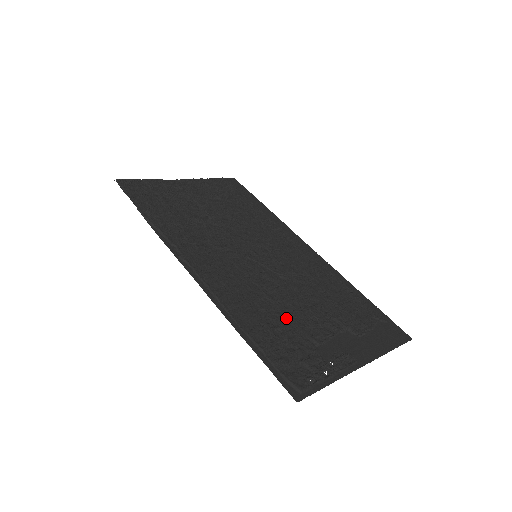
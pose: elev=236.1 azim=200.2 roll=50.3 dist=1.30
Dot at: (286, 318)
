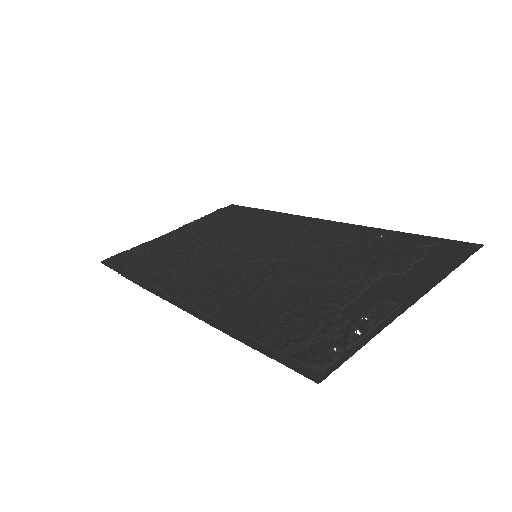
Dot at: (296, 297)
